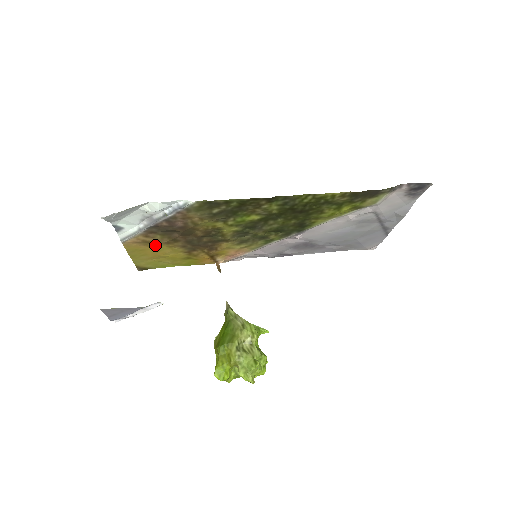
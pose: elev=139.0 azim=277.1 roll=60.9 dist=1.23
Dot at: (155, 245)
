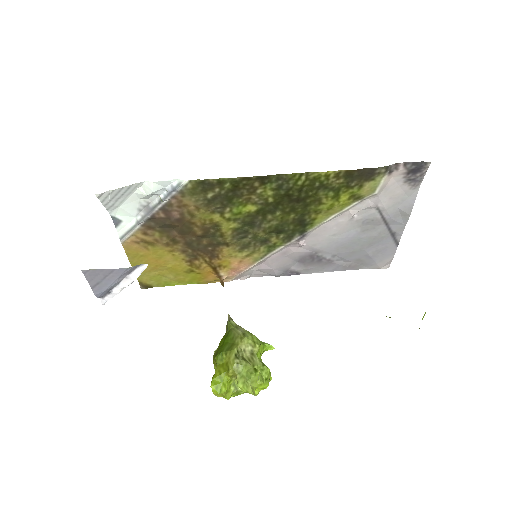
Dot at: (155, 248)
